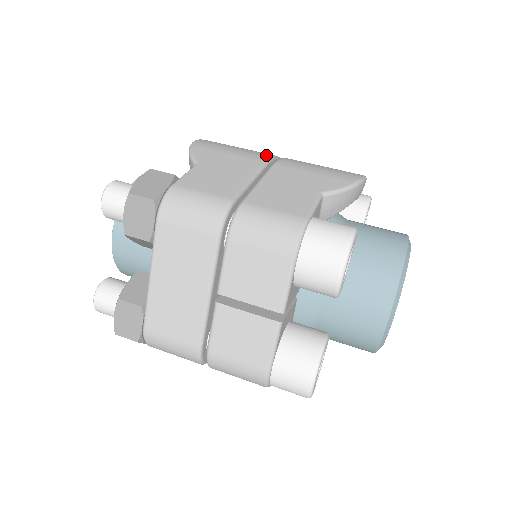
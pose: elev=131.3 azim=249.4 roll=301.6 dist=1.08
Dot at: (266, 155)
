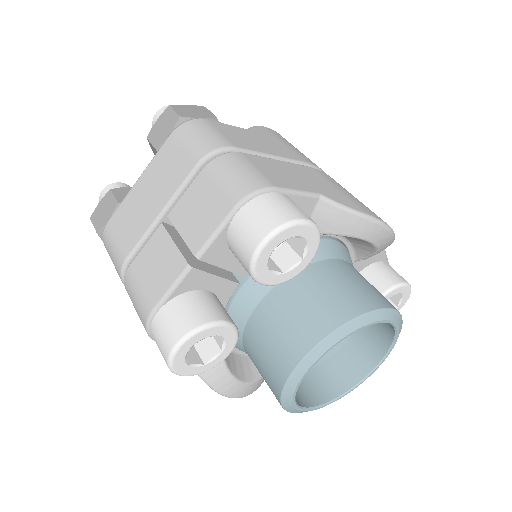
Dot at: (316, 165)
